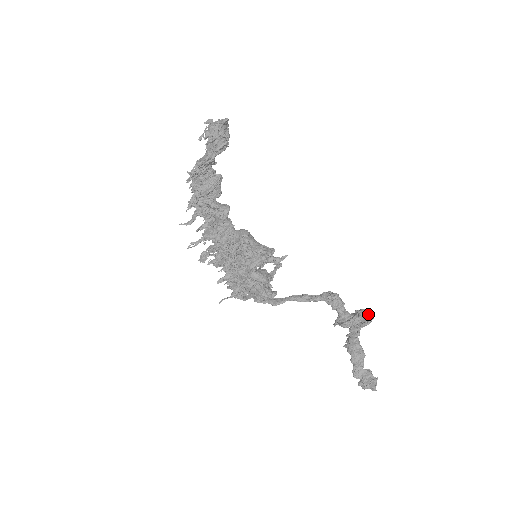
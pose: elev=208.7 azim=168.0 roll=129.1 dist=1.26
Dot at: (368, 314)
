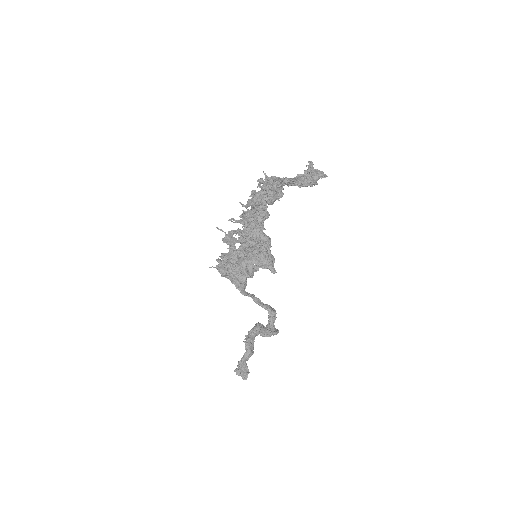
Dot at: occluded
